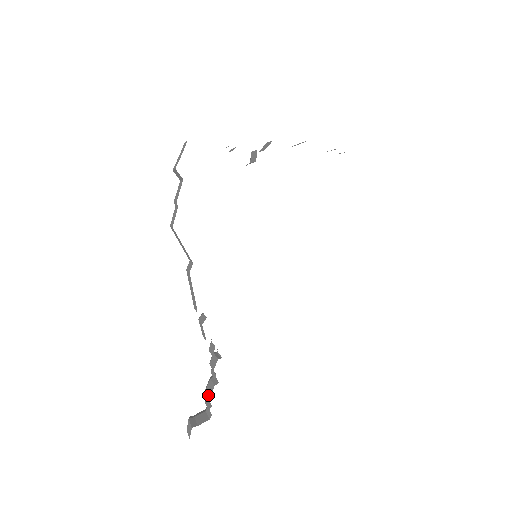
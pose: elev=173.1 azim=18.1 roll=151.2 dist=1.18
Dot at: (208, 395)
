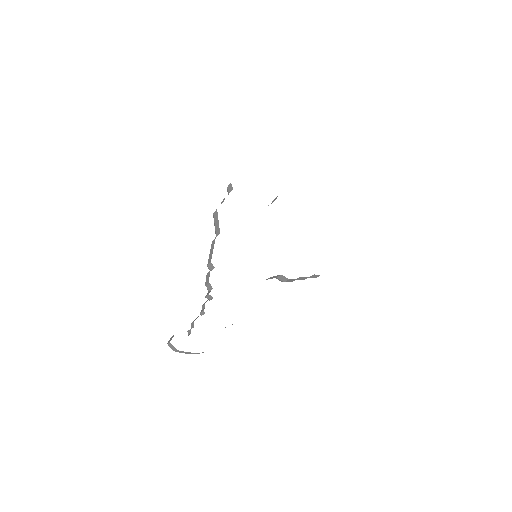
Dot at: (194, 320)
